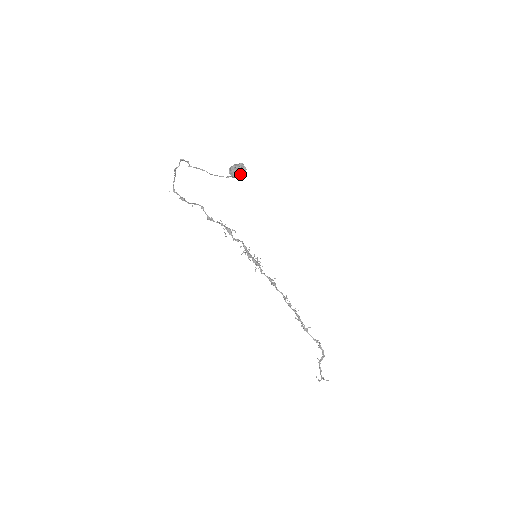
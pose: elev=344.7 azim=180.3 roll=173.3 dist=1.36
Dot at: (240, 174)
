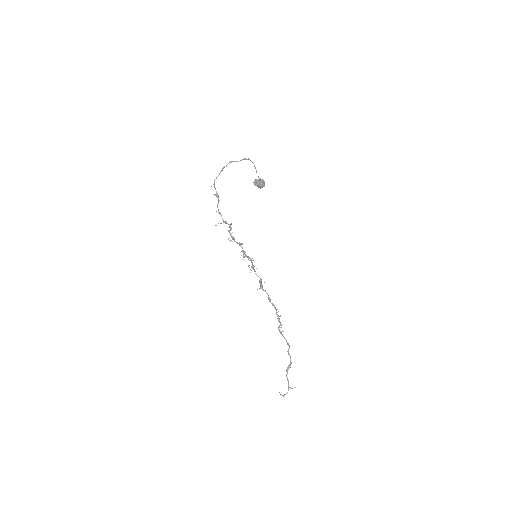
Dot at: (263, 184)
